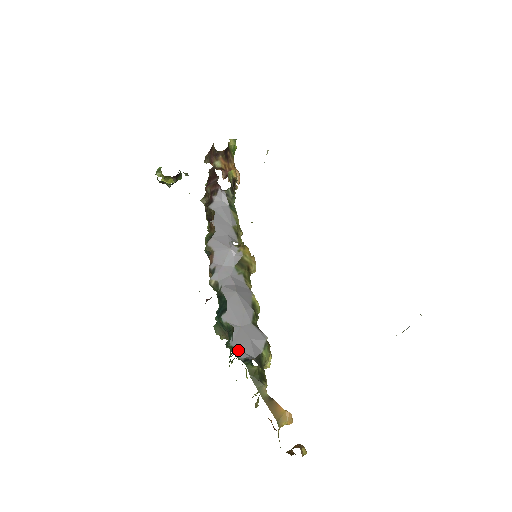
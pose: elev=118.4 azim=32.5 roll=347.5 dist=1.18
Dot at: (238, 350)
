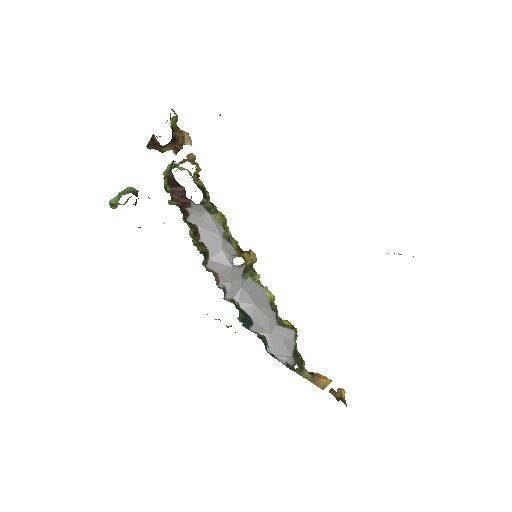
Dot at: (277, 356)
